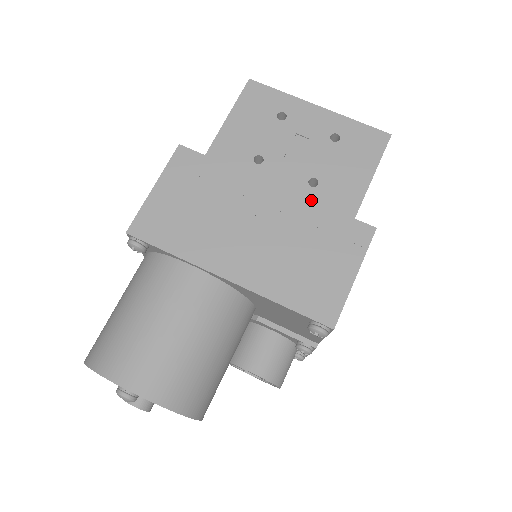
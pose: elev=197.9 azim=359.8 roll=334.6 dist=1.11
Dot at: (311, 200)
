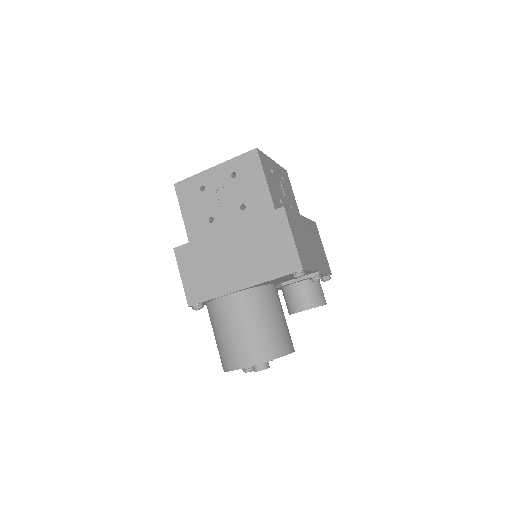
Dot at: (246, 221)
